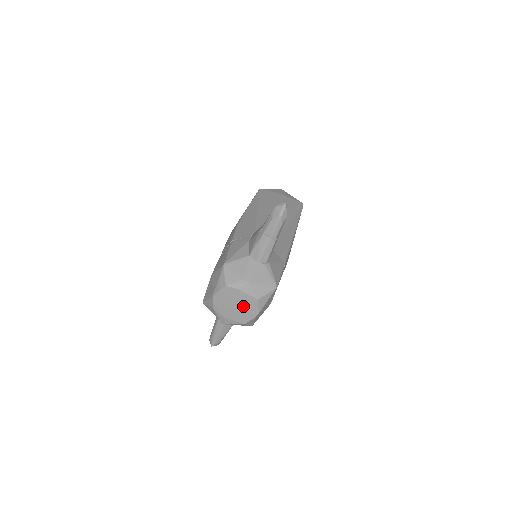
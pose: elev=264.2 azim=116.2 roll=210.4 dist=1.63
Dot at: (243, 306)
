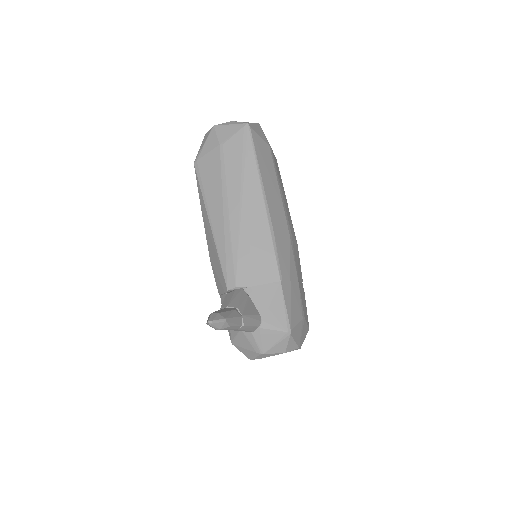
Dot at: occluded
